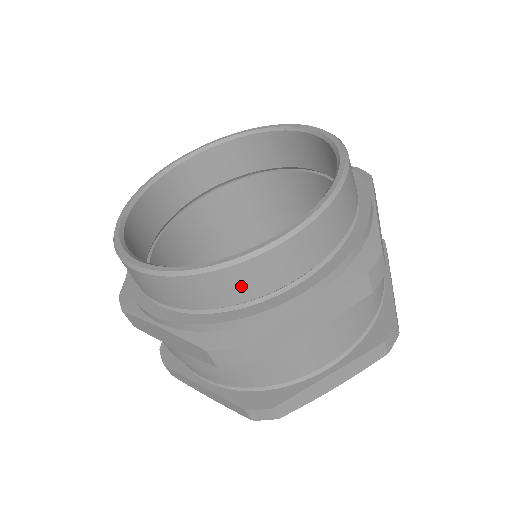
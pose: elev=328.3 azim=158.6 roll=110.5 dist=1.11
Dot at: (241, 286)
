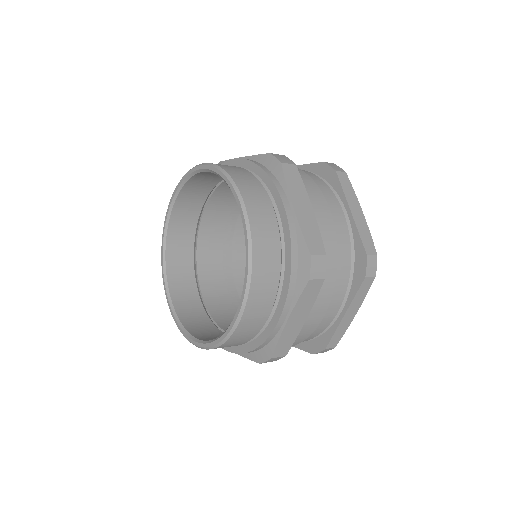
Dot at: (245, 335)
